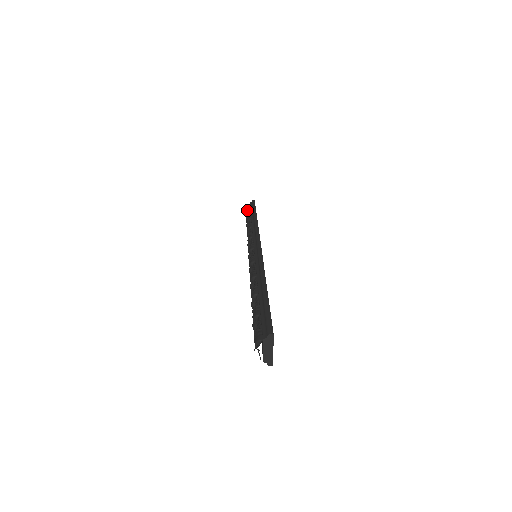
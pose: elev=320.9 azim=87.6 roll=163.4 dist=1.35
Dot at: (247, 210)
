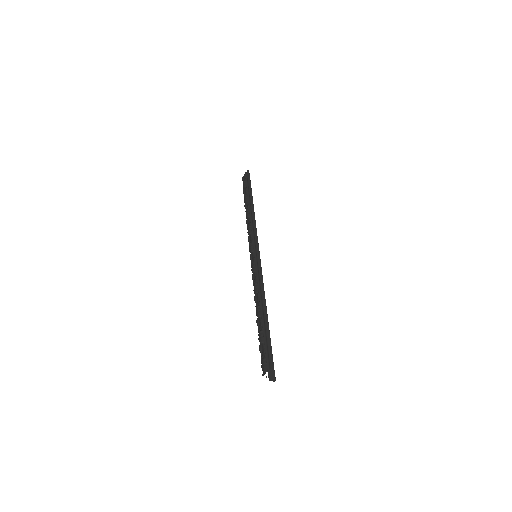
Dot at: (243, 185)
